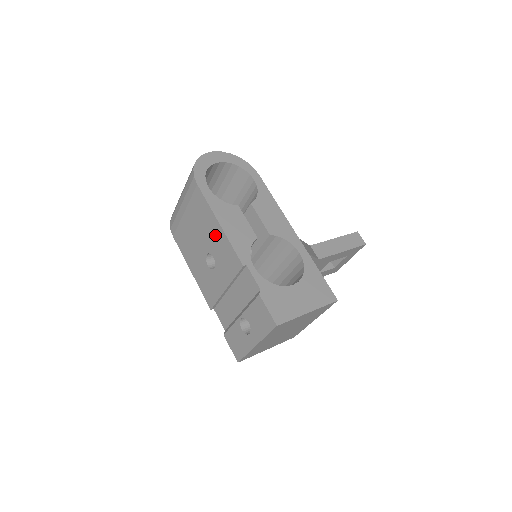
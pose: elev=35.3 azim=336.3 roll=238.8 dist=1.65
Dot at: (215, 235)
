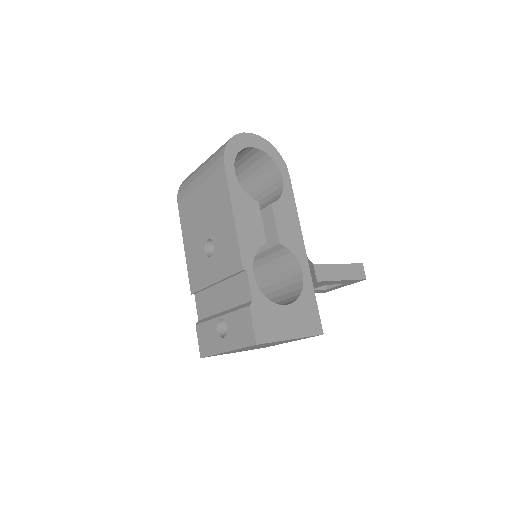
Dot at: (224, 225)
